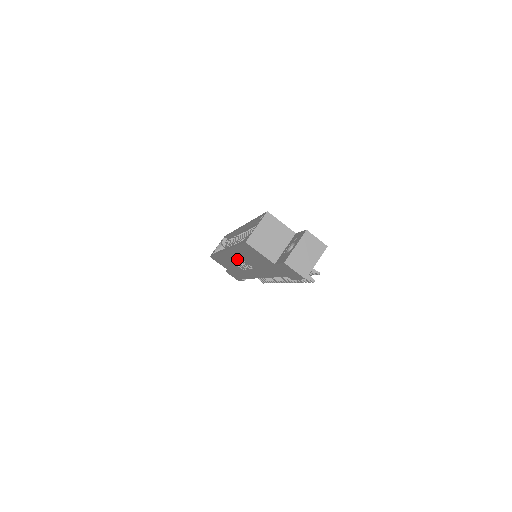
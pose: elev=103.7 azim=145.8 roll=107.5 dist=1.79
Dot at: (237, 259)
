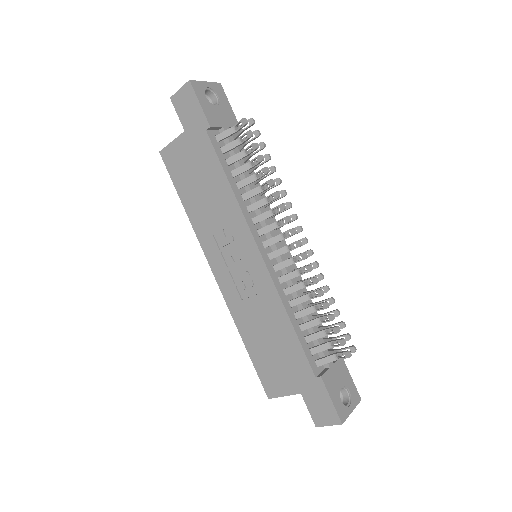
Dot at: (227, 264)
